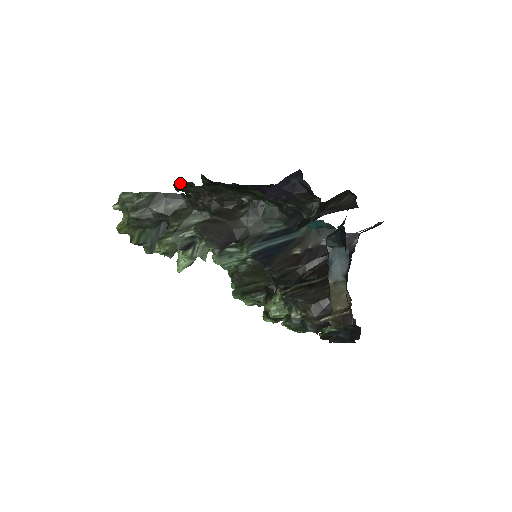
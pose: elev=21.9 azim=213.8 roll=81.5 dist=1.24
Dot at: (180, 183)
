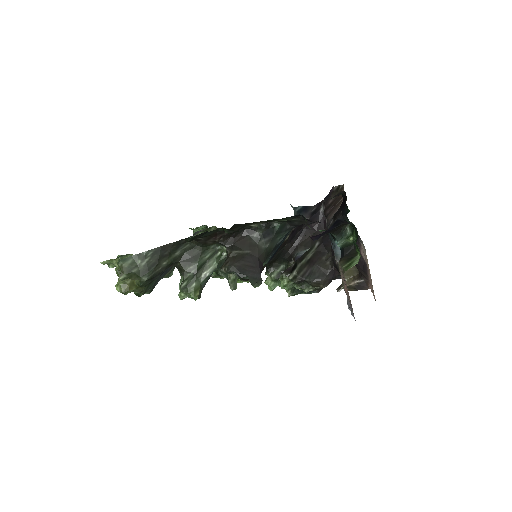
Dot at: (195, 236)
